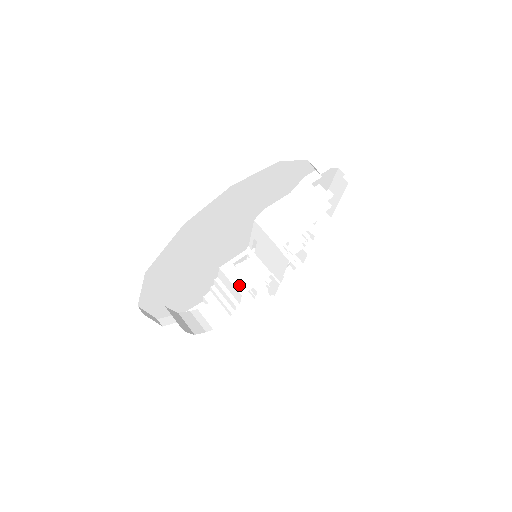
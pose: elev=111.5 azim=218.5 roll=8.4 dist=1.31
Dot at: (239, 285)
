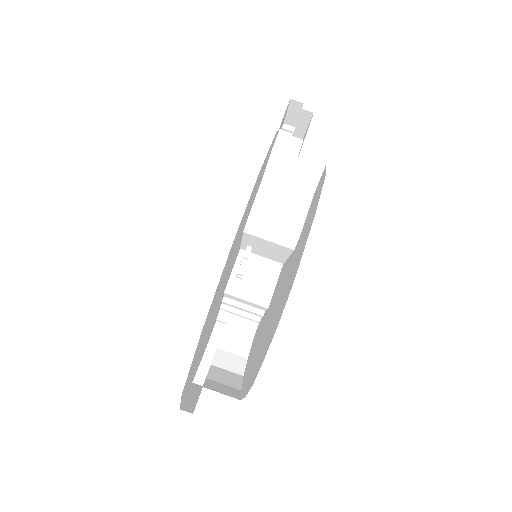
Dot at: (258, 299)
